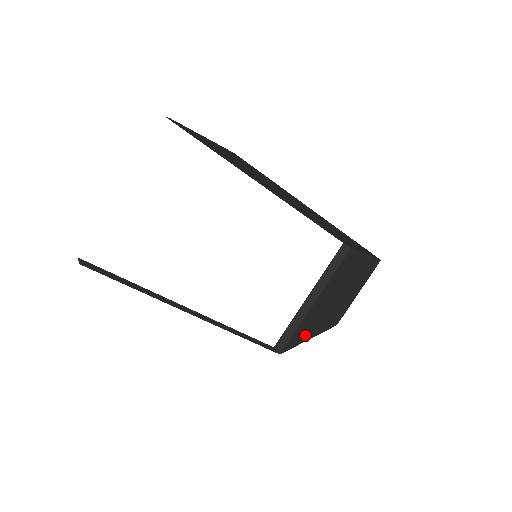
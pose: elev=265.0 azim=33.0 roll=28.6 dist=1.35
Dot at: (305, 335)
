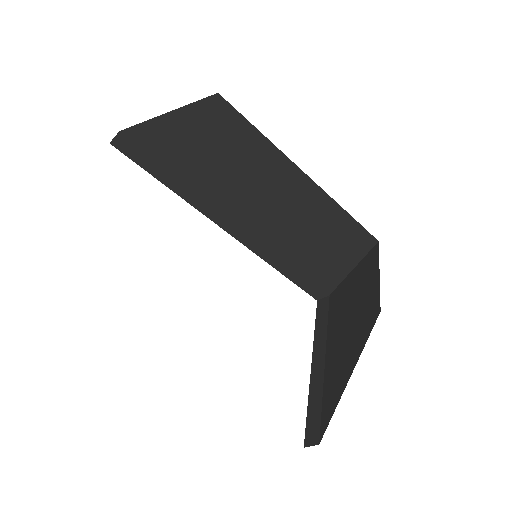
Dot at: (342, 380)
